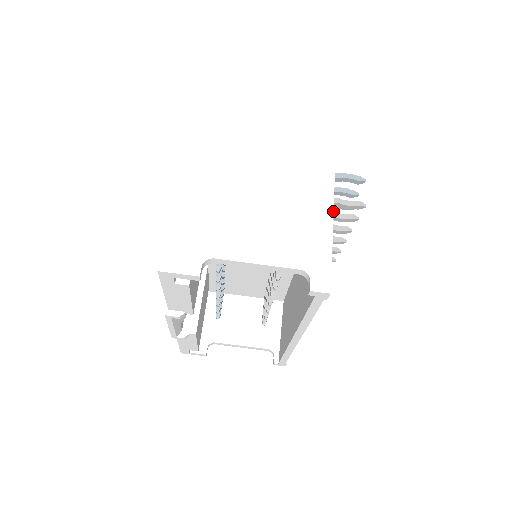
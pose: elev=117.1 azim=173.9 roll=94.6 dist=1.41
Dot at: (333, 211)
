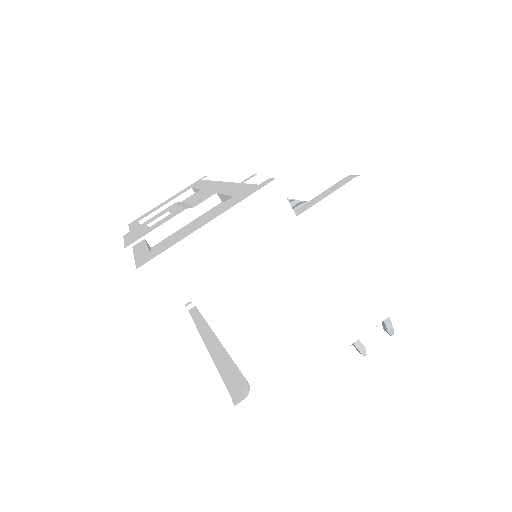
Dot at: occluded
